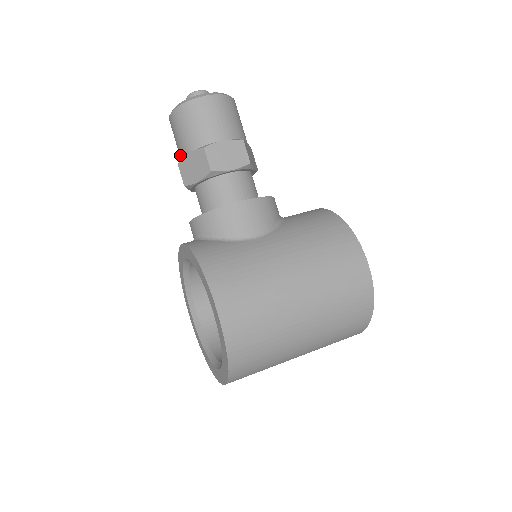
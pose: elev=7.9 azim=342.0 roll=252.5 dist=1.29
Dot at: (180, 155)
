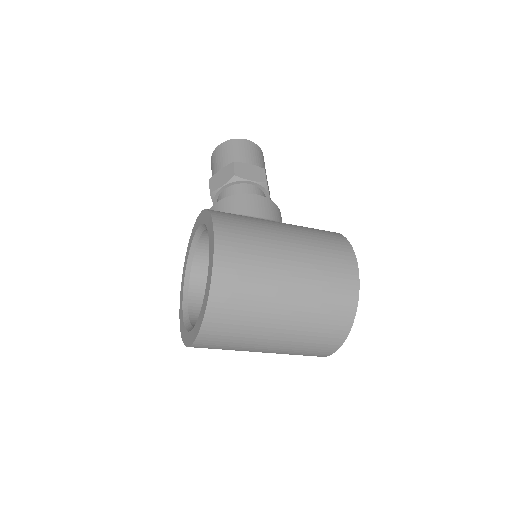
Dot at: occluded
